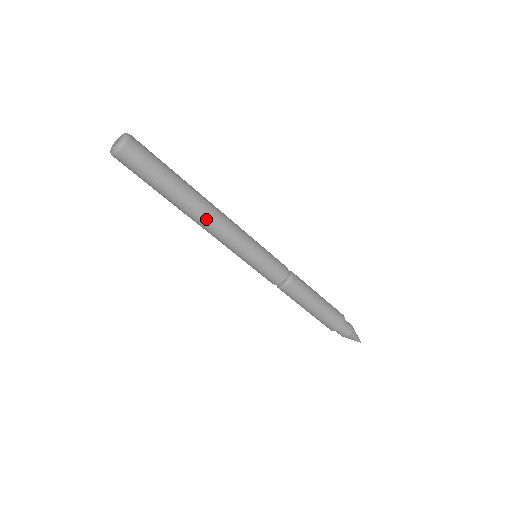
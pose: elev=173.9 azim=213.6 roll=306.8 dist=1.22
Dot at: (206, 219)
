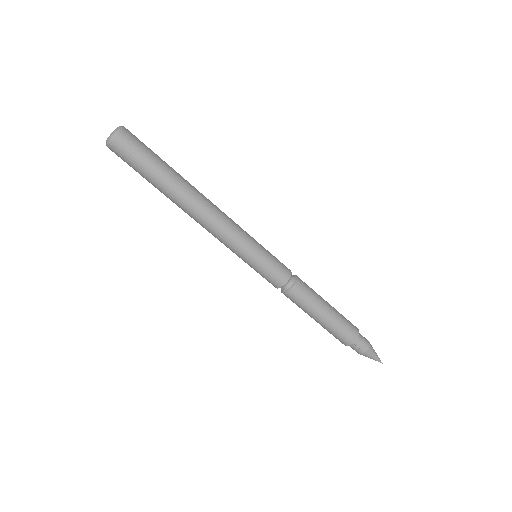
Dot at: (194, 217)
